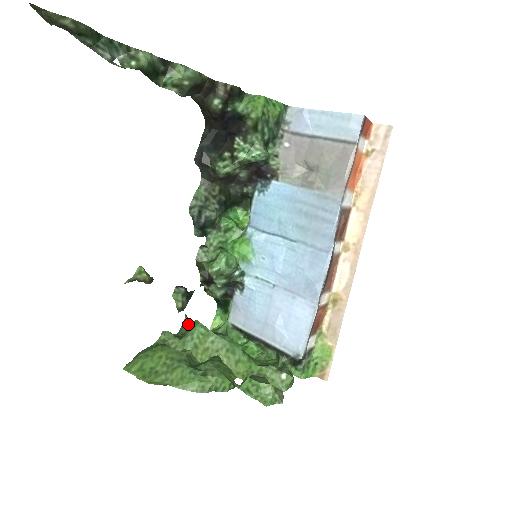
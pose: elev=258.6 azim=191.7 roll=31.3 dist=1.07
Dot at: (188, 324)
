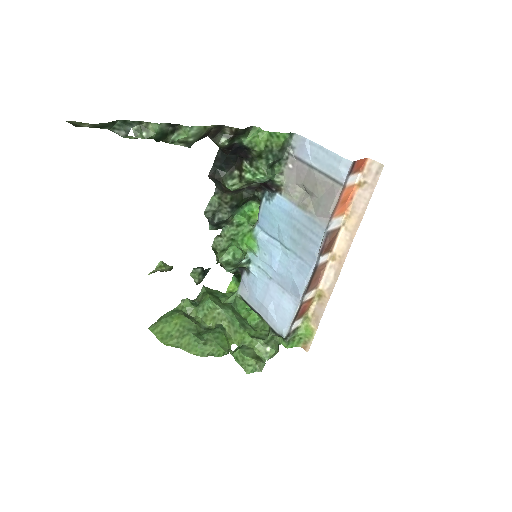
Dot at: (203, 294)
